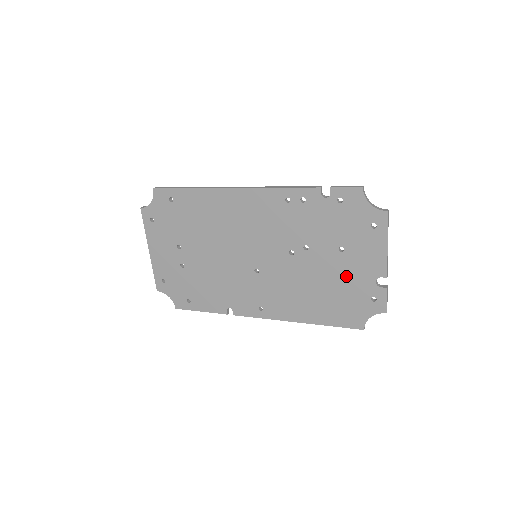
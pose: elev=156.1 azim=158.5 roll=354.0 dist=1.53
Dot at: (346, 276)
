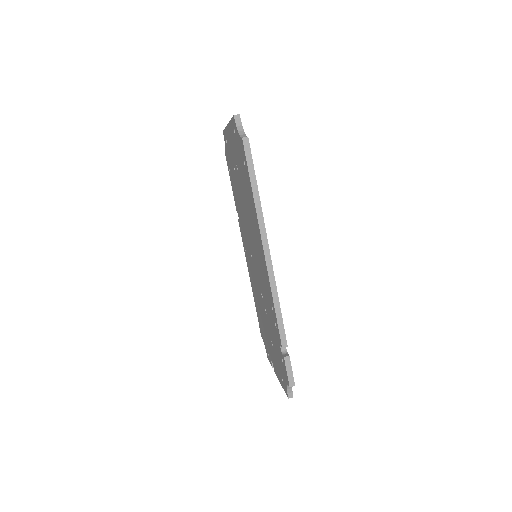
Dot at: (268, 339)
